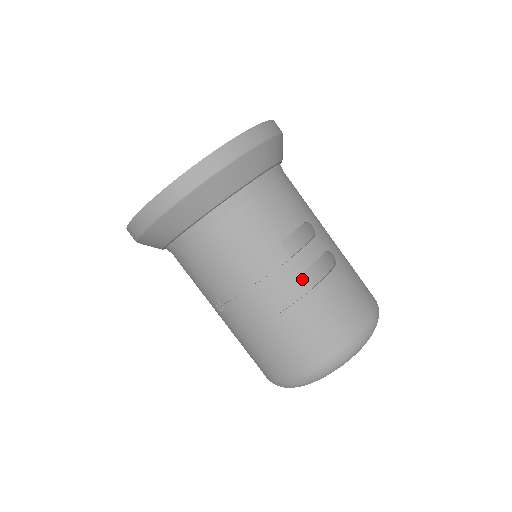
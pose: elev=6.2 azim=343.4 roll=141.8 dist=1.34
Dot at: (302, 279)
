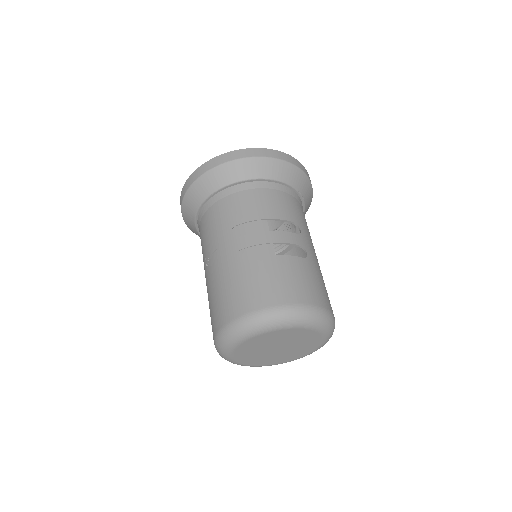
Dot at: (271, 247)
